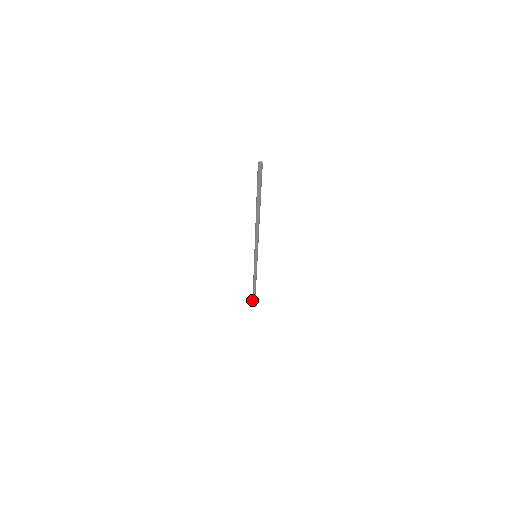
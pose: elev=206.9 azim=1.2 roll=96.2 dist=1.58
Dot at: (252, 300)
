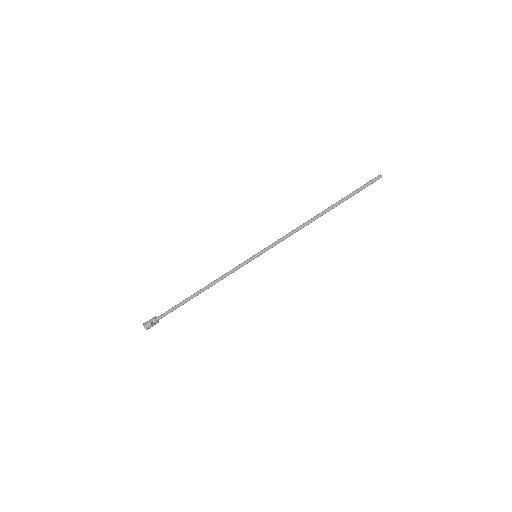
Dot at: (156, 317)
